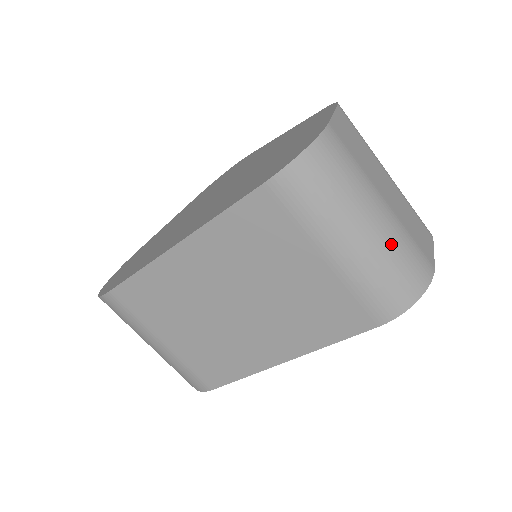
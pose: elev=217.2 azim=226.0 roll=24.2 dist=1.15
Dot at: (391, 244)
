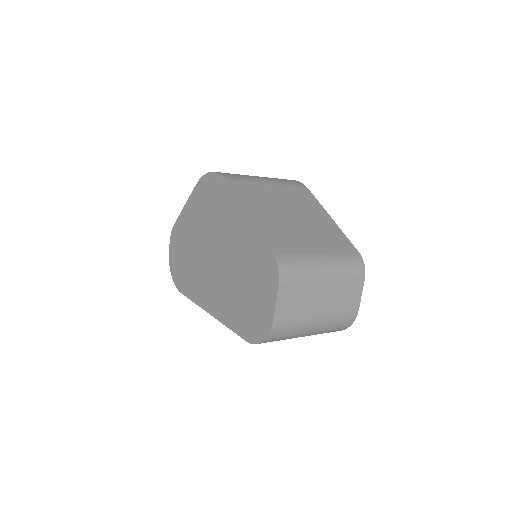
Dot at: (325, 329)
